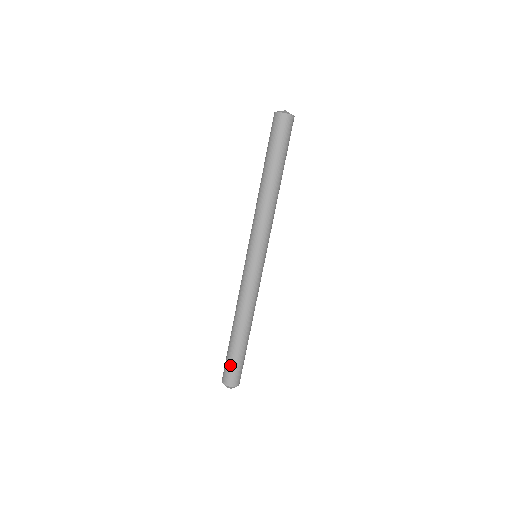
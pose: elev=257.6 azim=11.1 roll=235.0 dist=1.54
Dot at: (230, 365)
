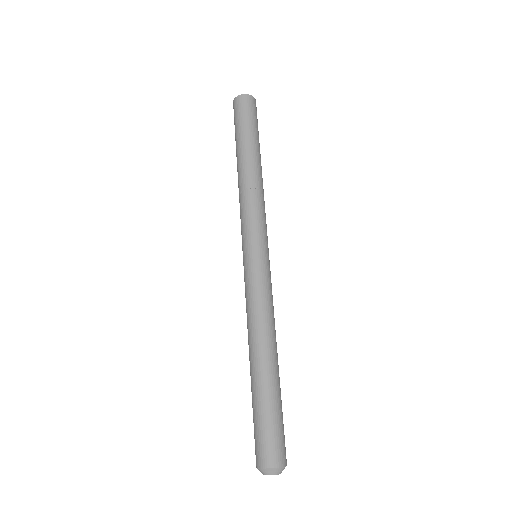
Dot at: (255, 427)
